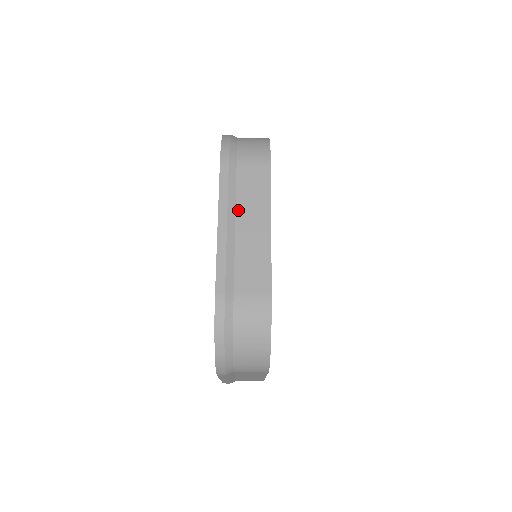
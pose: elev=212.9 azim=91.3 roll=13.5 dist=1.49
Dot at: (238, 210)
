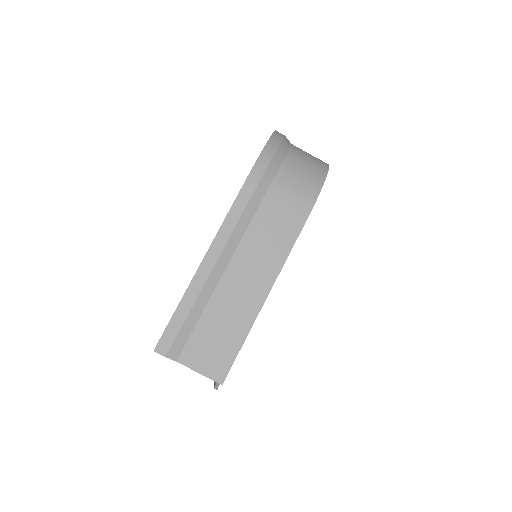
Dot at: occluded
